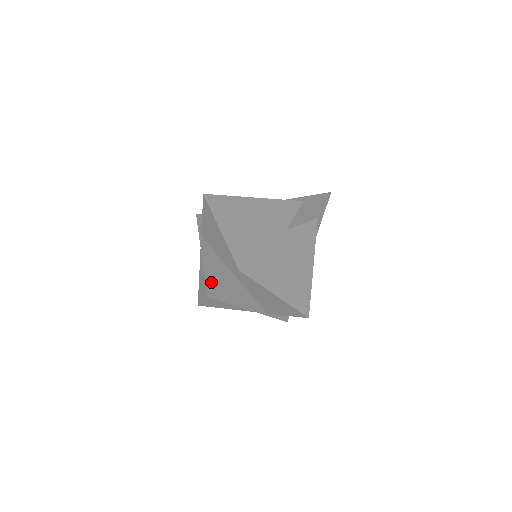
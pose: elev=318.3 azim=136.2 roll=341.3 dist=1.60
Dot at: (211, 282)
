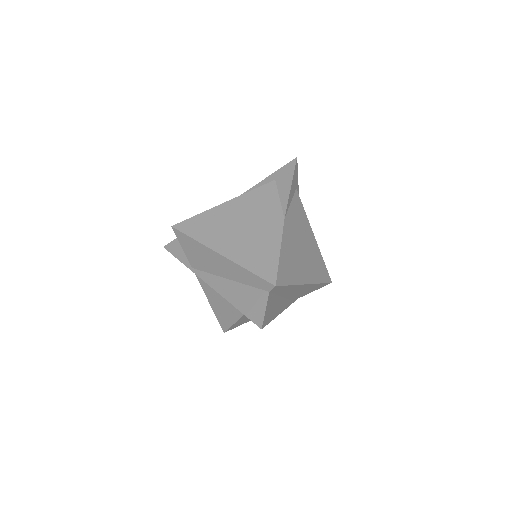
Dot at: (251, 312)
